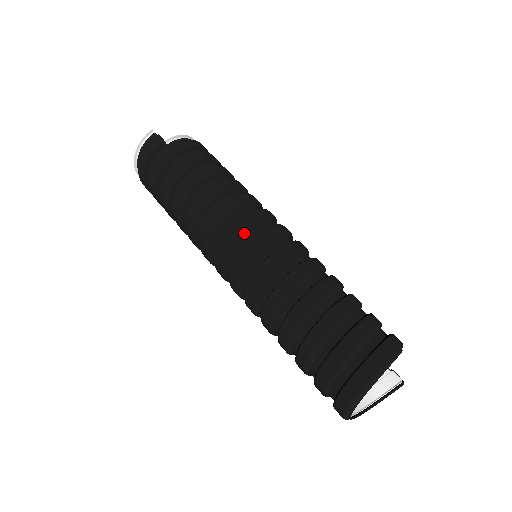
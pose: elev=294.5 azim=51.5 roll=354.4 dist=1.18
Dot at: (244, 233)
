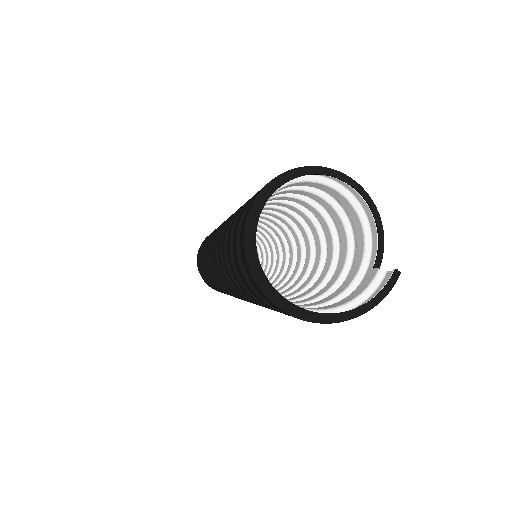
Dot at: occluded
